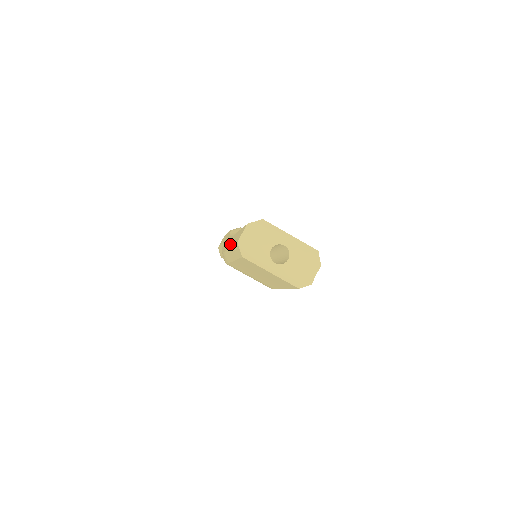
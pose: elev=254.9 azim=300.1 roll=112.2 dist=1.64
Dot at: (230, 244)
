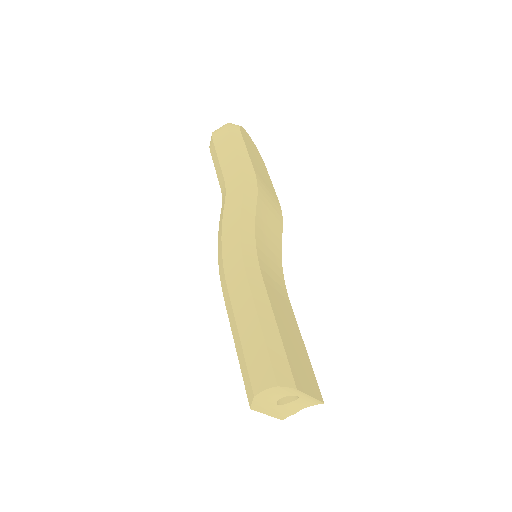
Dot at: (241, 316)
